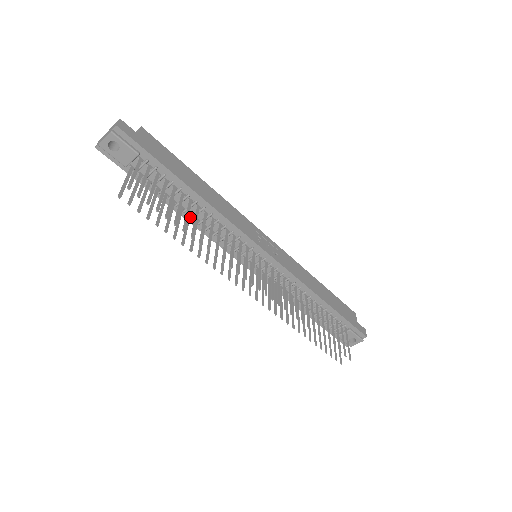
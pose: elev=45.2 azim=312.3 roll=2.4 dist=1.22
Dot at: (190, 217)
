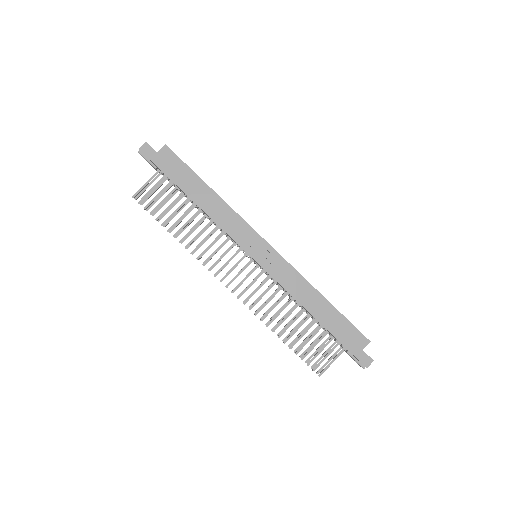
Dot at: occluded
